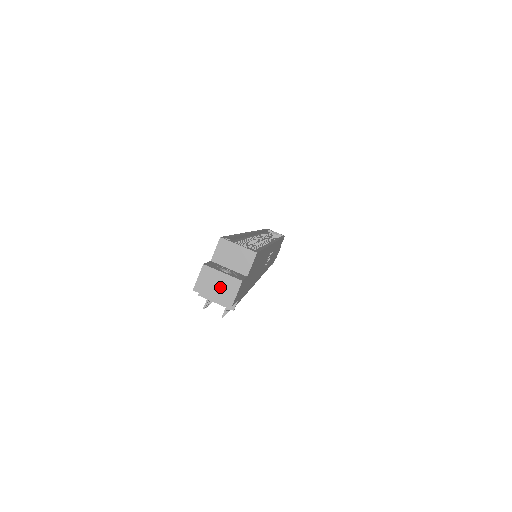
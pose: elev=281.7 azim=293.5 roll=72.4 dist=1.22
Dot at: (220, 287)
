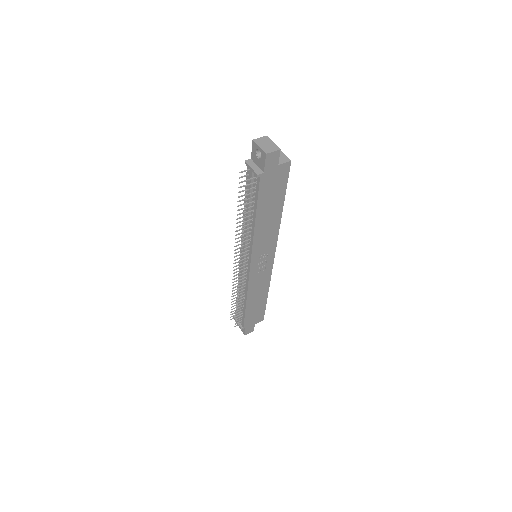
Dot at: (267, 145)
